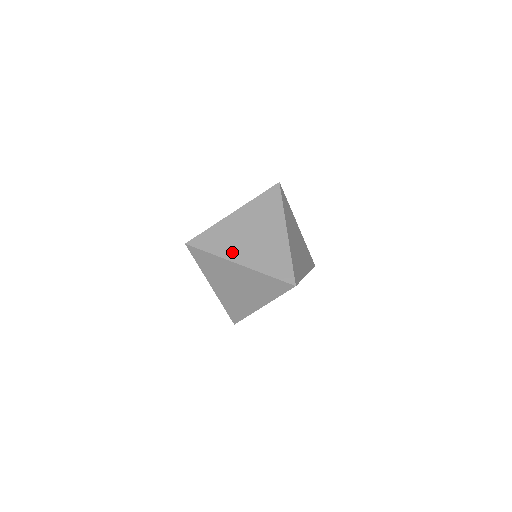
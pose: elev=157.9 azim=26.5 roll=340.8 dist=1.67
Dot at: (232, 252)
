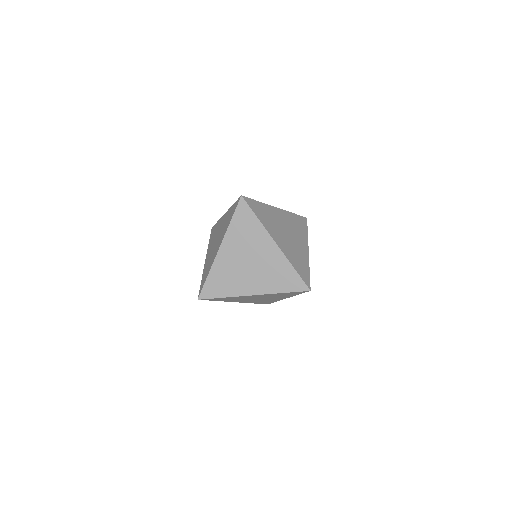
Dot at: (241, 287)
